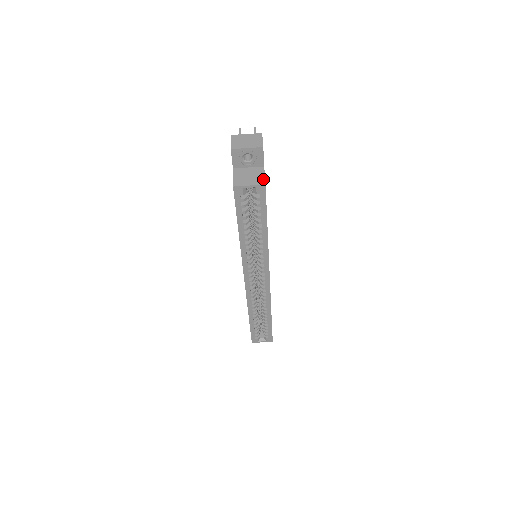
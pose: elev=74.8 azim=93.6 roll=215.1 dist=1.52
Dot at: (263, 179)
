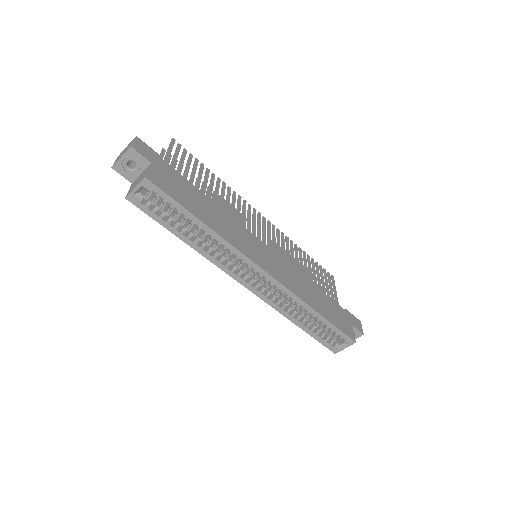
Dot at: (146, 174)
